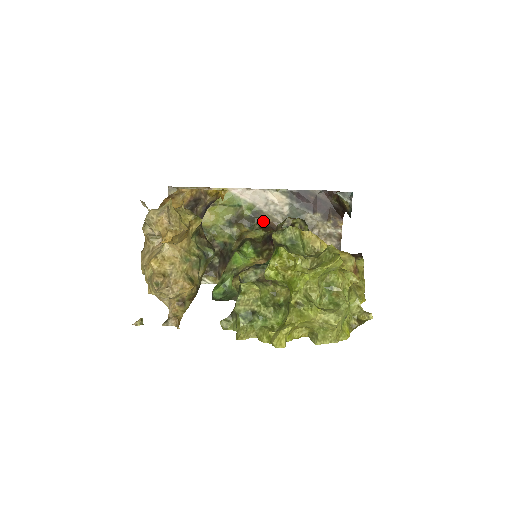
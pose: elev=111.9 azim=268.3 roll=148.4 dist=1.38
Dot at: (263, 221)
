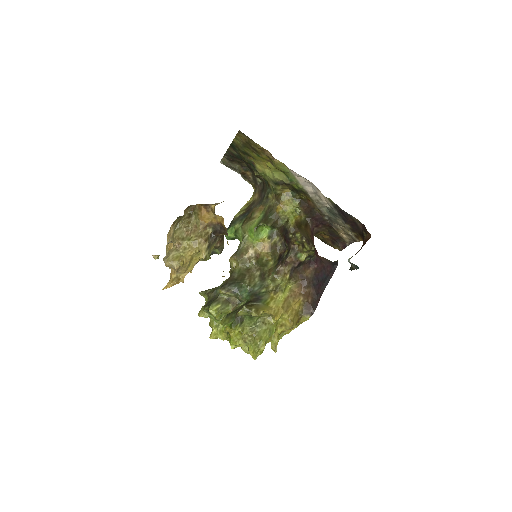
Dot at: (305, 197)
